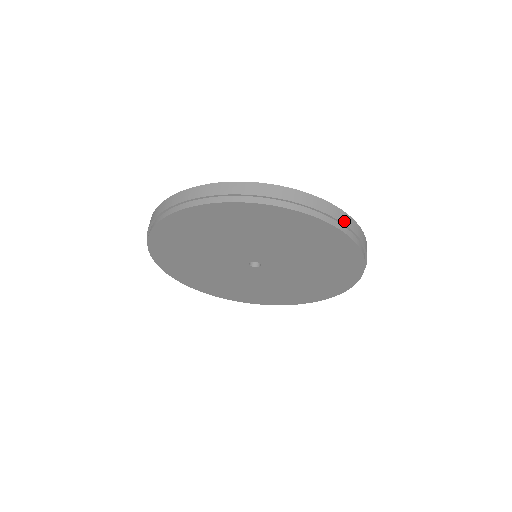
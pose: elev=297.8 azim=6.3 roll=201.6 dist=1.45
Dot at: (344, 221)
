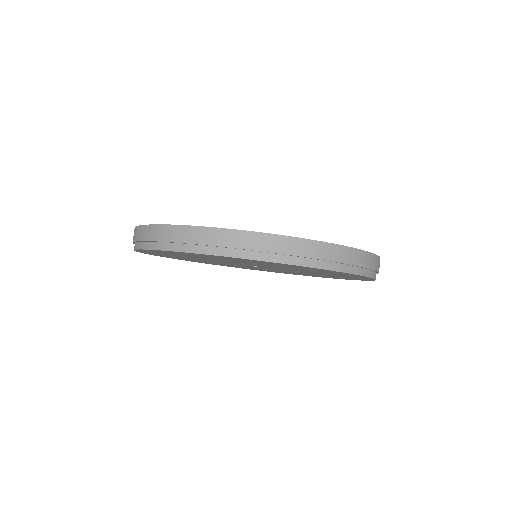
Dot at: (311, 254)
